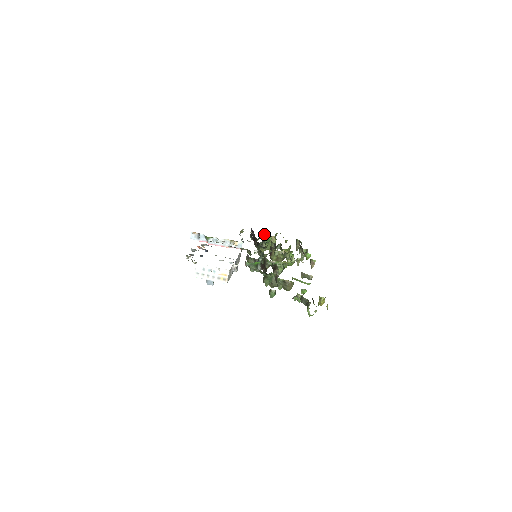
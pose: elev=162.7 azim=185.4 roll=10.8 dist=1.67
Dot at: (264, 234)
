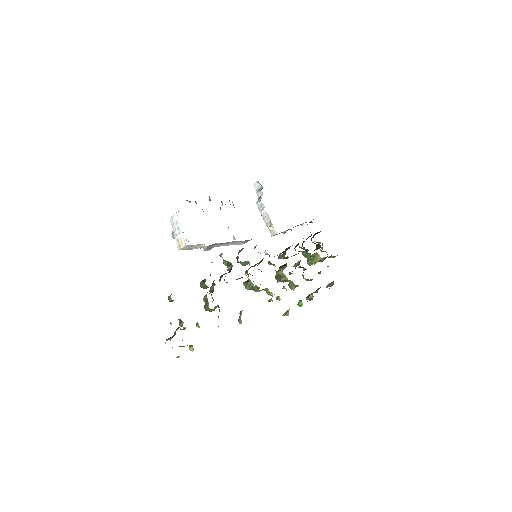
Dot at: (320, 246)
